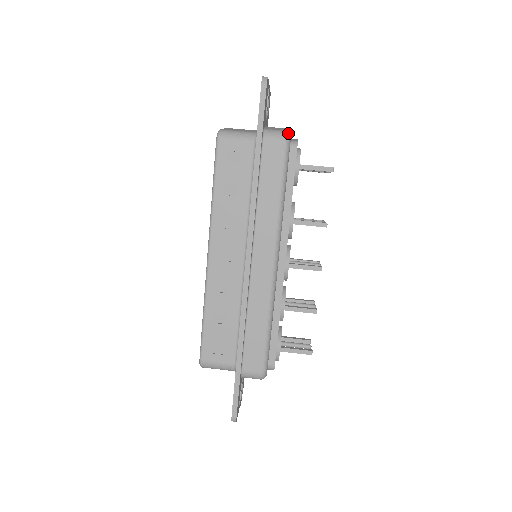
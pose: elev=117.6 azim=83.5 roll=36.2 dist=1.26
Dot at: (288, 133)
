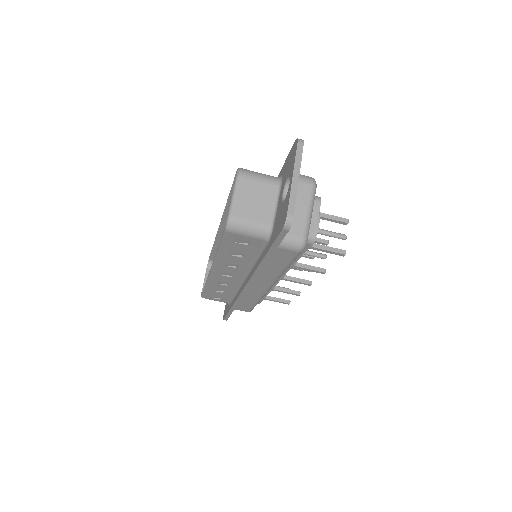
Dot at: (305, 242)
